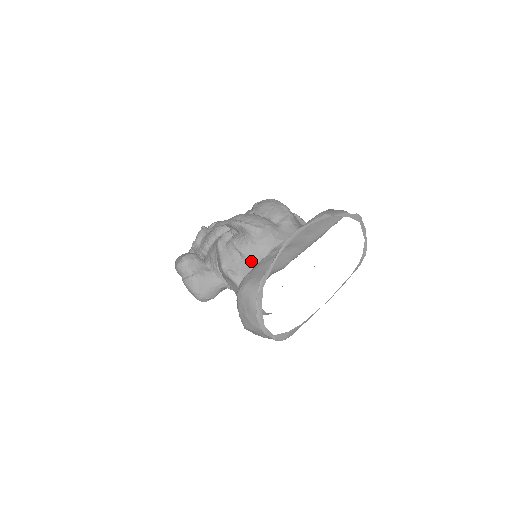
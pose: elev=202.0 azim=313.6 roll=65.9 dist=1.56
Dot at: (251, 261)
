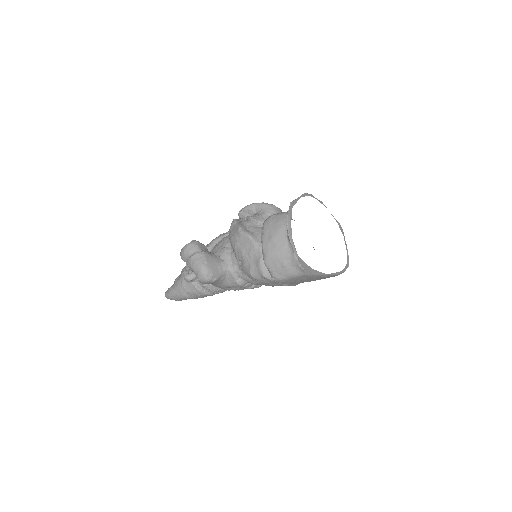
Dot at: occluded
